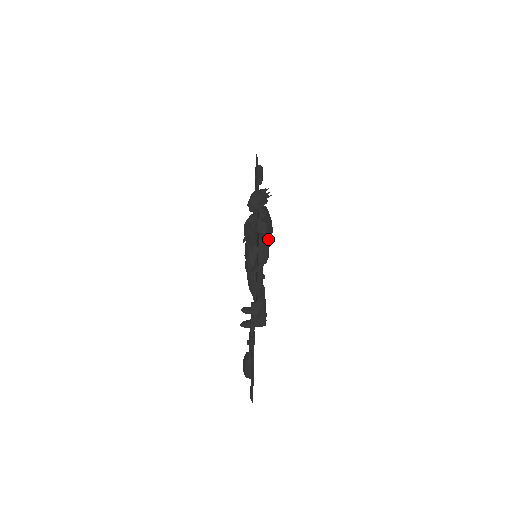
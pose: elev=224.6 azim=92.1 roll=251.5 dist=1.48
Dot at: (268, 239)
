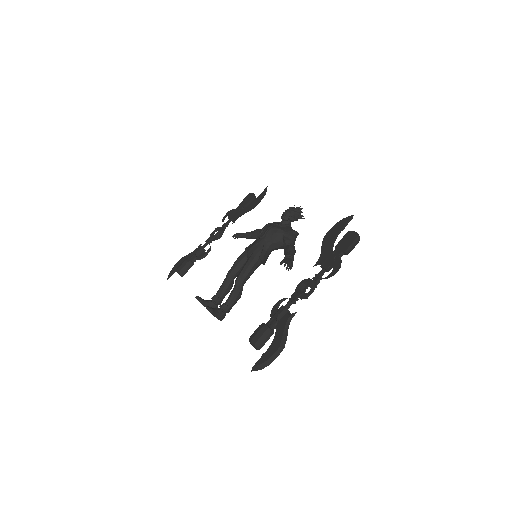
Dot at: occluded
